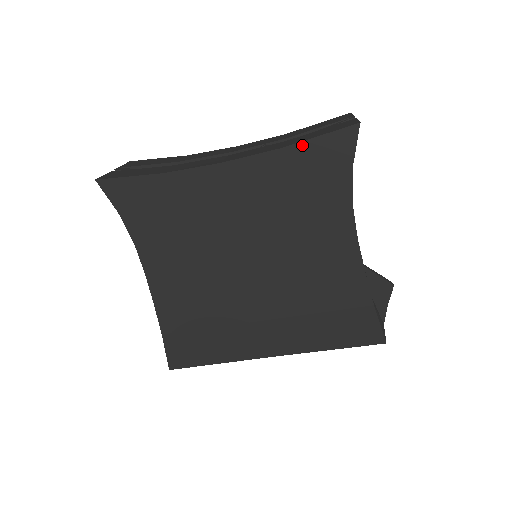
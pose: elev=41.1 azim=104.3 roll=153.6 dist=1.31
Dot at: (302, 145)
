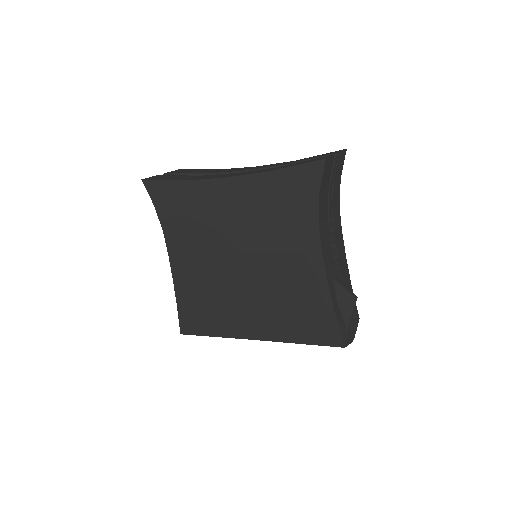
Dot at: (282, 171)
